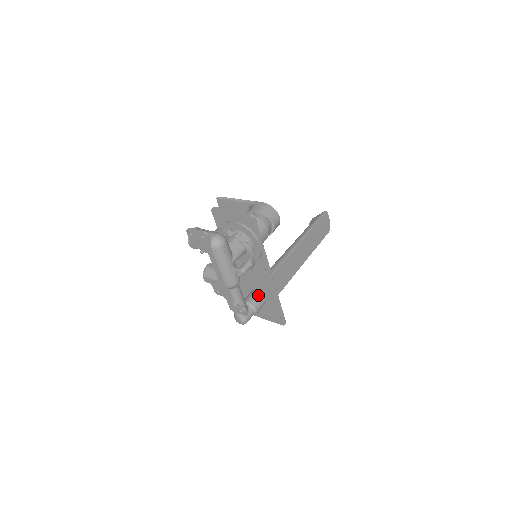
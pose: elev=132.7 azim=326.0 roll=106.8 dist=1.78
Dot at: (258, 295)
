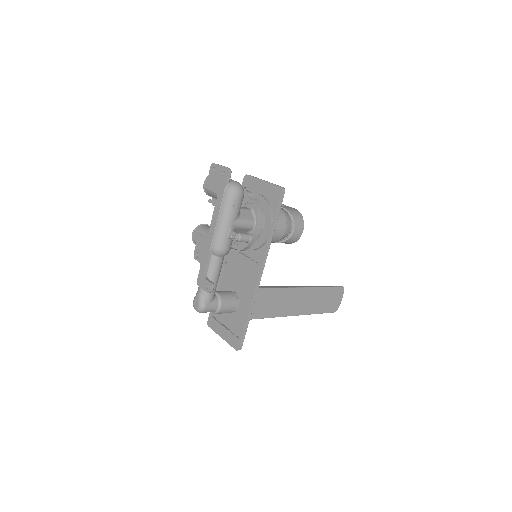
Dot at: (233, 295)
